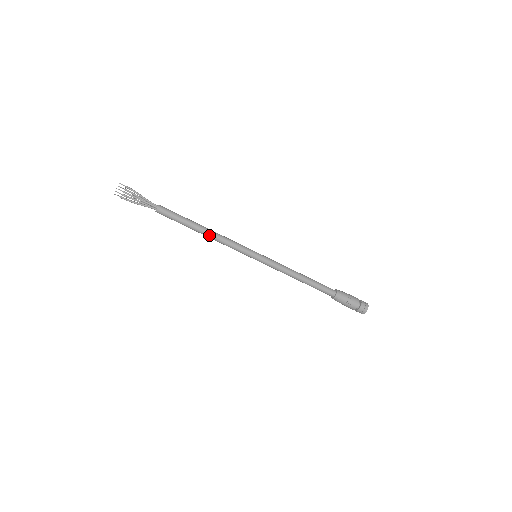
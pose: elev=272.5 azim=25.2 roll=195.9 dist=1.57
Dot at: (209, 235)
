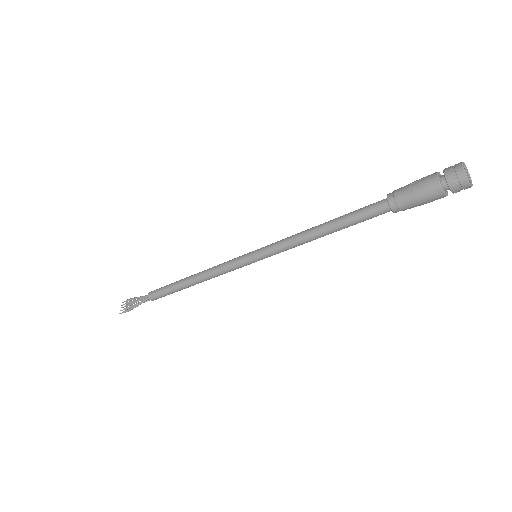
Dot at: (197, 278)
